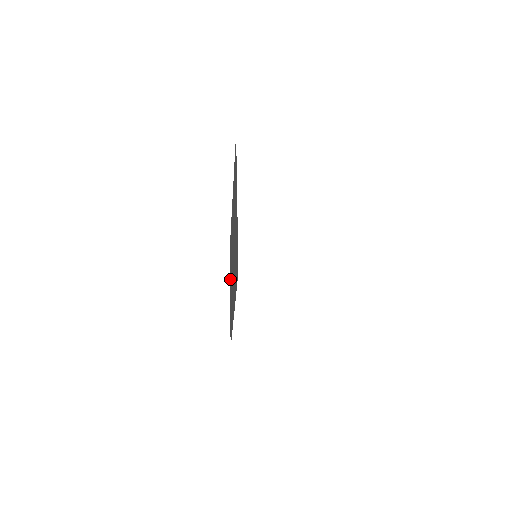
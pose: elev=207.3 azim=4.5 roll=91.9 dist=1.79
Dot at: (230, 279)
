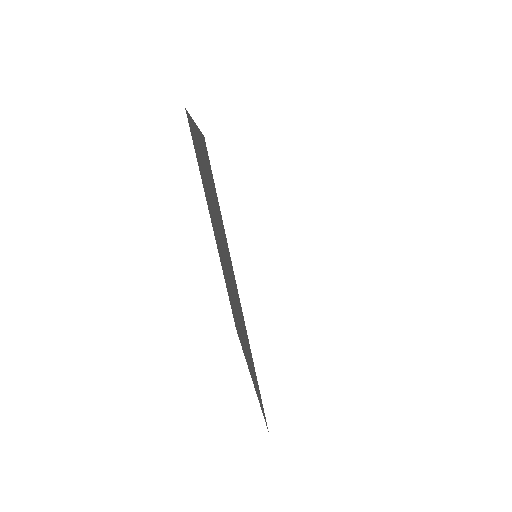
Dot at: occluded
